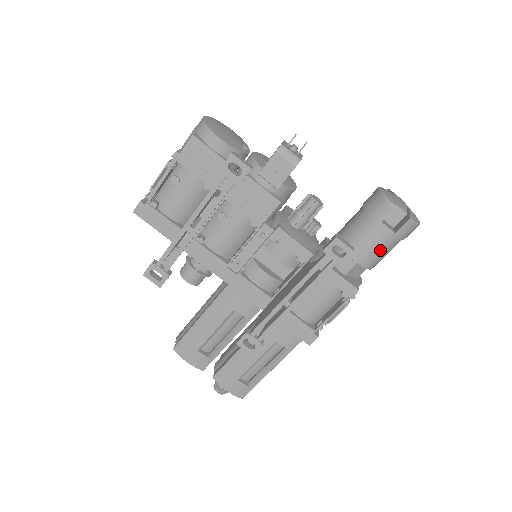
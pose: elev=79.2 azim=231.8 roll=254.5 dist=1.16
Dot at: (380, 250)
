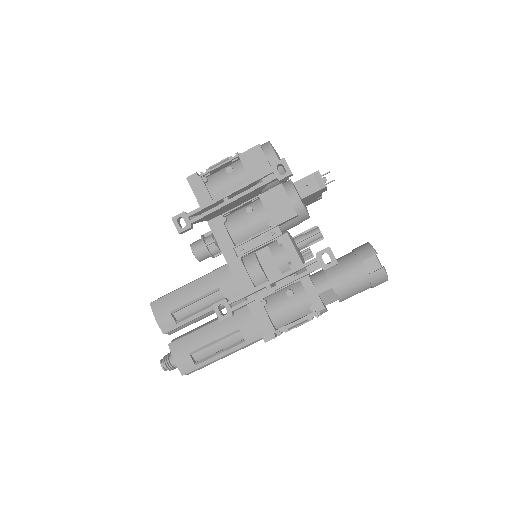
Dot at: (353, 284)
